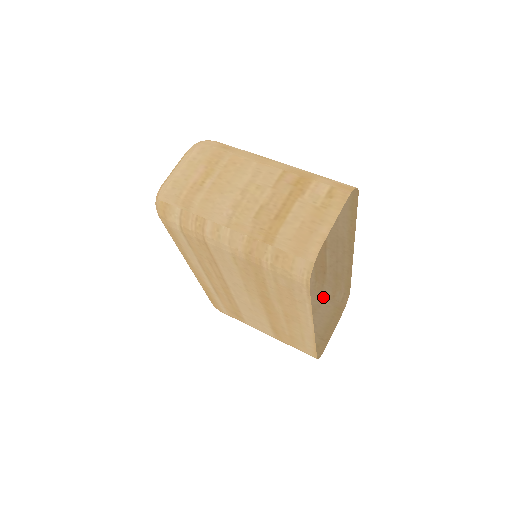
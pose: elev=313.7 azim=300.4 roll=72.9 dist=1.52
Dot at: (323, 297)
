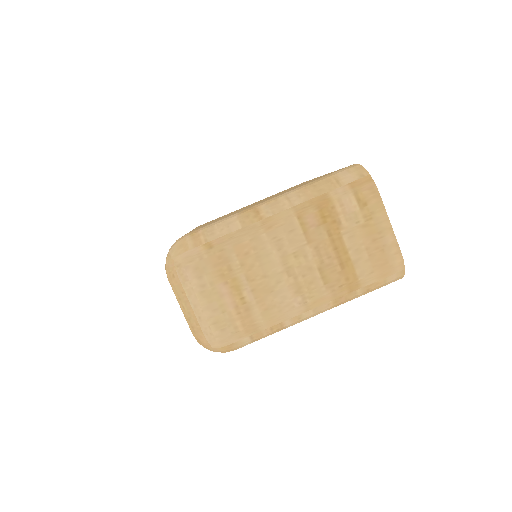
Dot at: occluded
